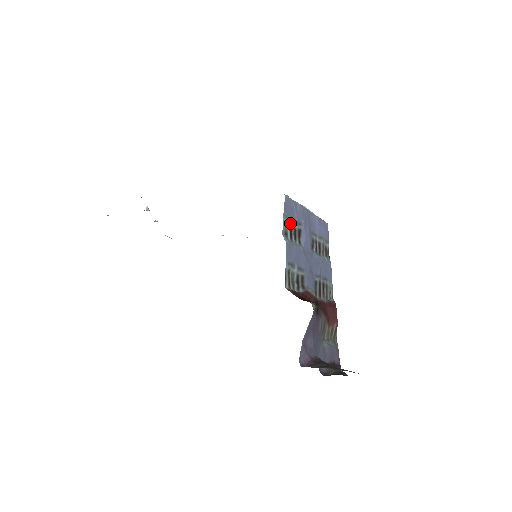
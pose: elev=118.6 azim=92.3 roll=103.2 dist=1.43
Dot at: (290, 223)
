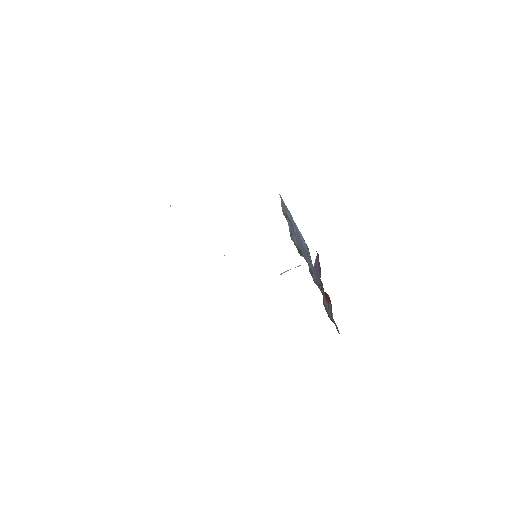
Dot at: (286, 214)
